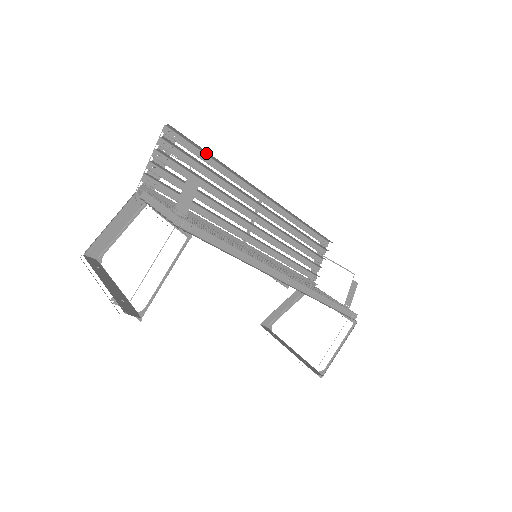
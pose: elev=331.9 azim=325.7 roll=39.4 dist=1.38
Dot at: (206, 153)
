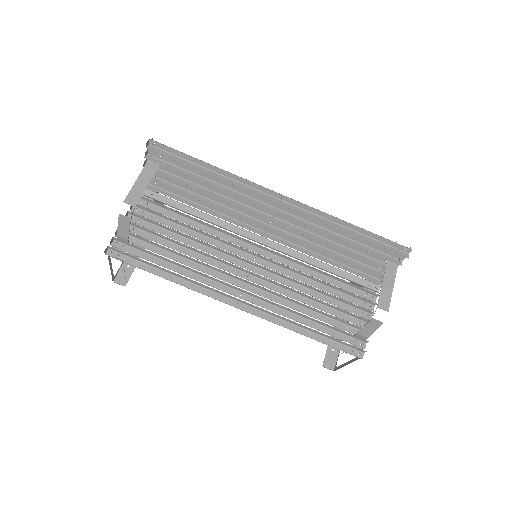
Dot at: (197, 159)
